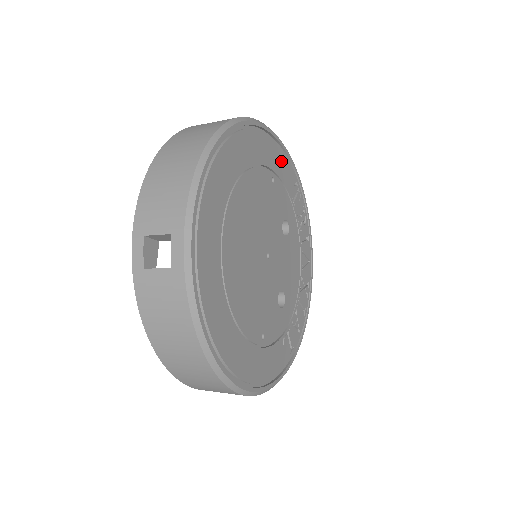
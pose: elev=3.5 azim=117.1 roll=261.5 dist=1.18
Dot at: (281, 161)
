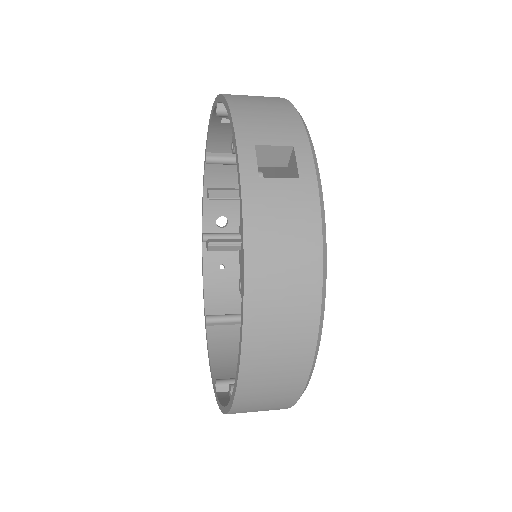
Dot at: occluded
